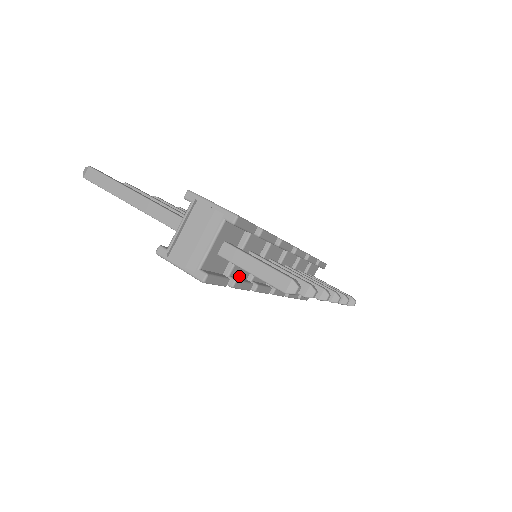
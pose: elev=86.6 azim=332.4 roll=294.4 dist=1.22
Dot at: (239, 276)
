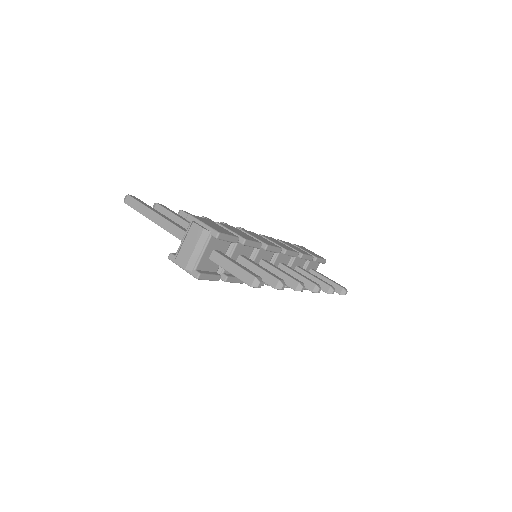
Dot at: occluded
